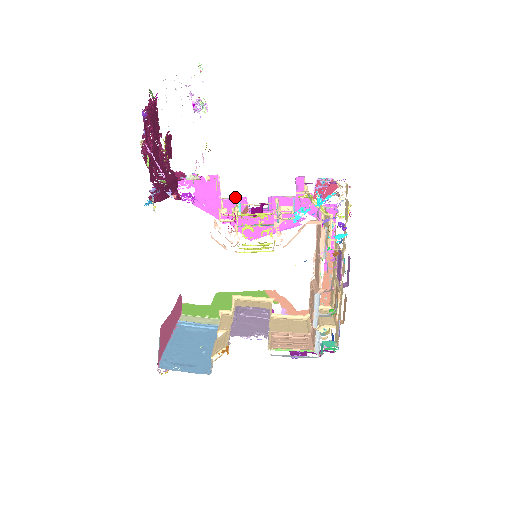
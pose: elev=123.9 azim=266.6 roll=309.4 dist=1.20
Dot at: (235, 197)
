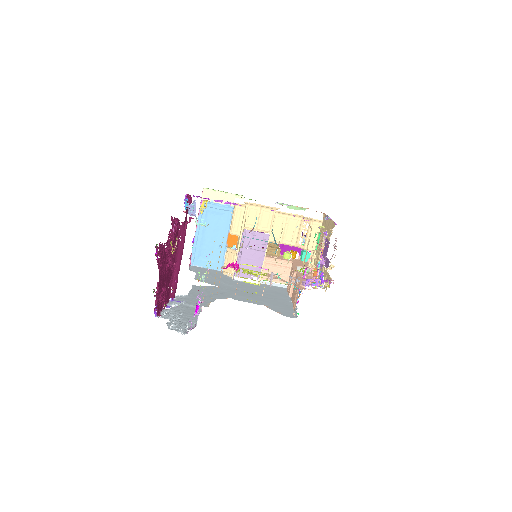
Dot at: occluded
